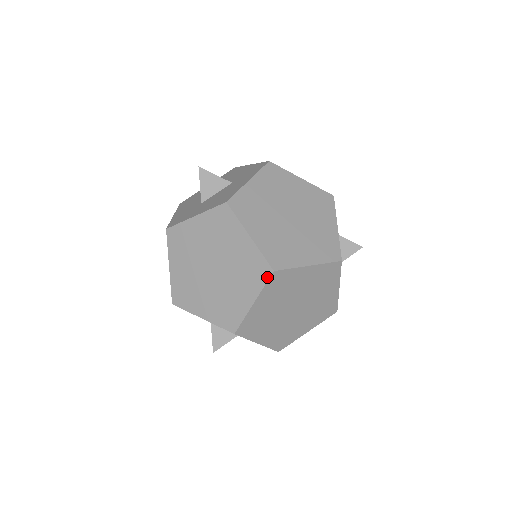
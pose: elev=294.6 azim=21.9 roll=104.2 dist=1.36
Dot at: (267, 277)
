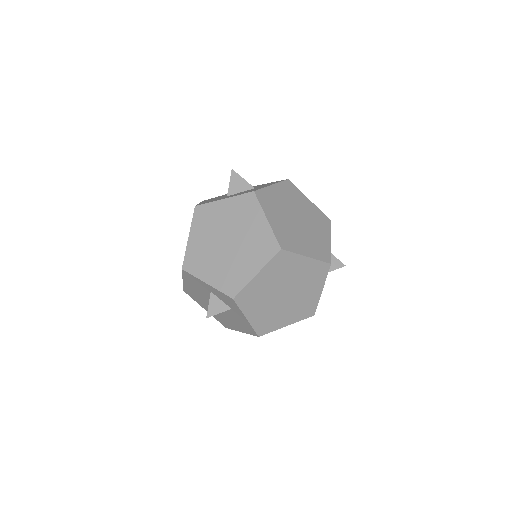
Dot at: (274, 253)
